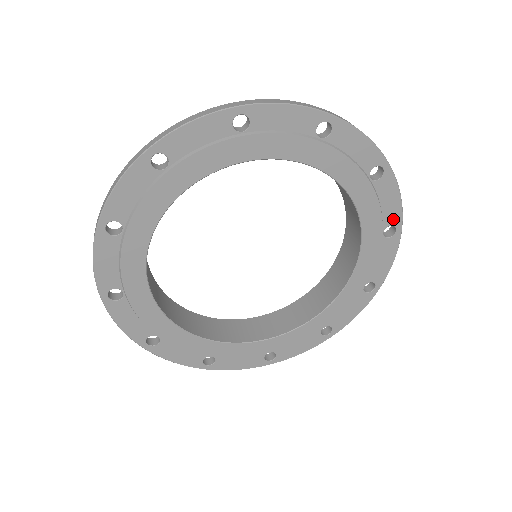
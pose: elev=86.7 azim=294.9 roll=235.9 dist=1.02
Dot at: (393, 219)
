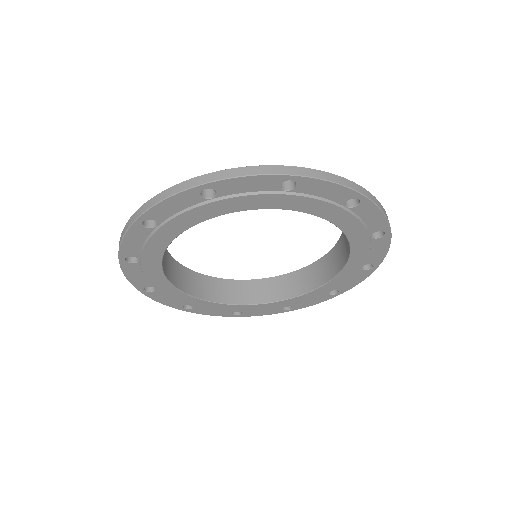
Dot at: (375, 261)
